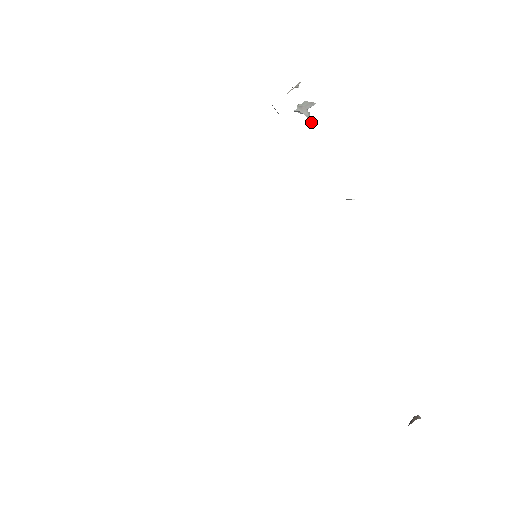
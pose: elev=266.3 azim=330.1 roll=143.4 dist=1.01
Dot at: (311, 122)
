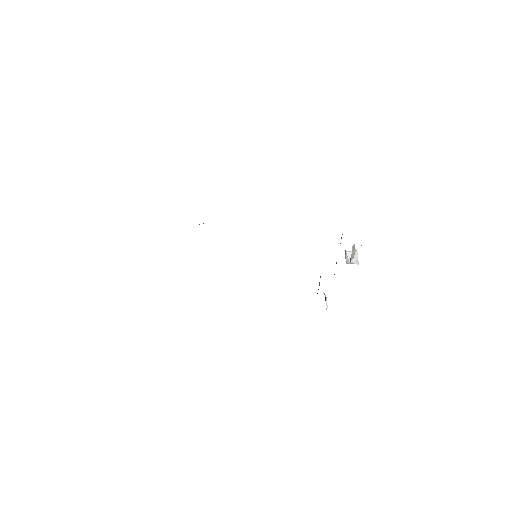
Dot at: (351, 259)
